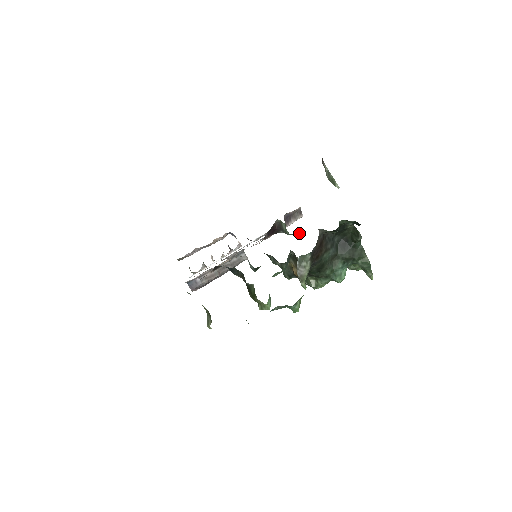
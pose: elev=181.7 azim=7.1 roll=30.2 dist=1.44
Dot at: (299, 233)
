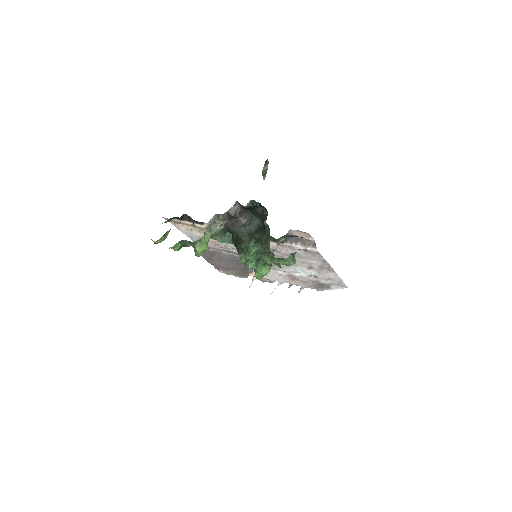
Dot at: (274, 238)
